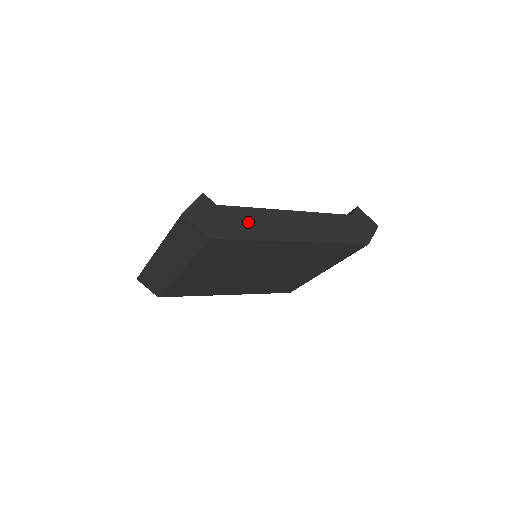
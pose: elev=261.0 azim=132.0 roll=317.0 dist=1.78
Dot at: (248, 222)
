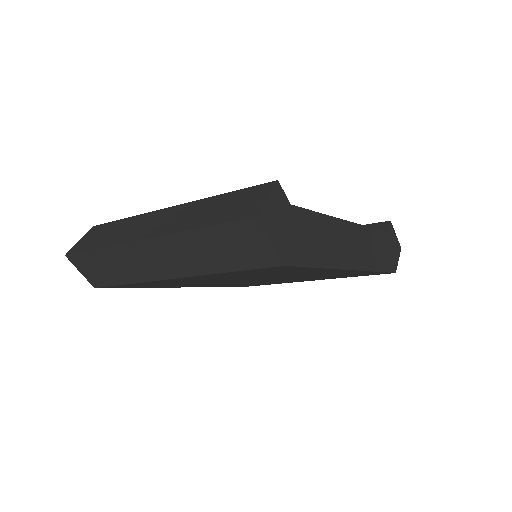
Dot at: (317, 237)
